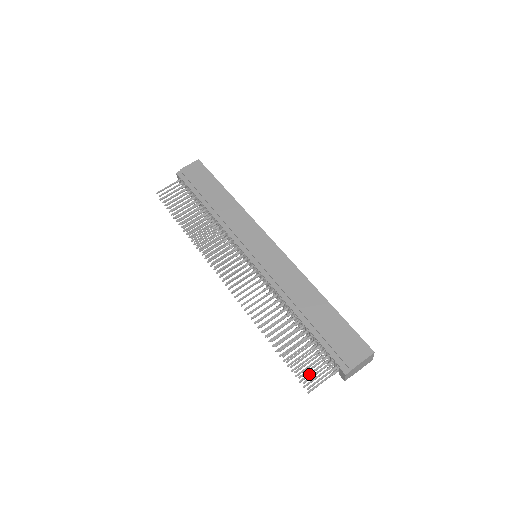
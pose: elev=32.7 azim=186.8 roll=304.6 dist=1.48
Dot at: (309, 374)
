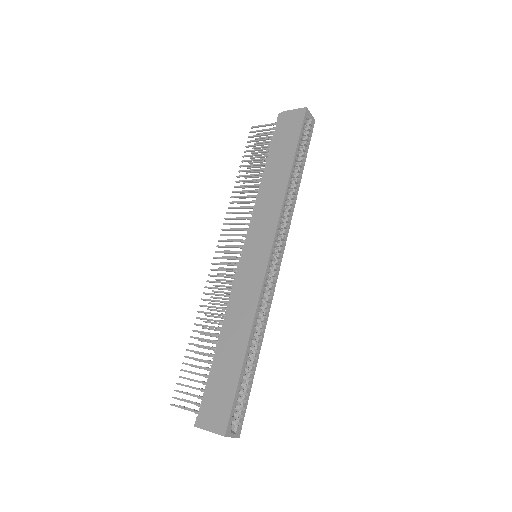
Dot at: occluded
